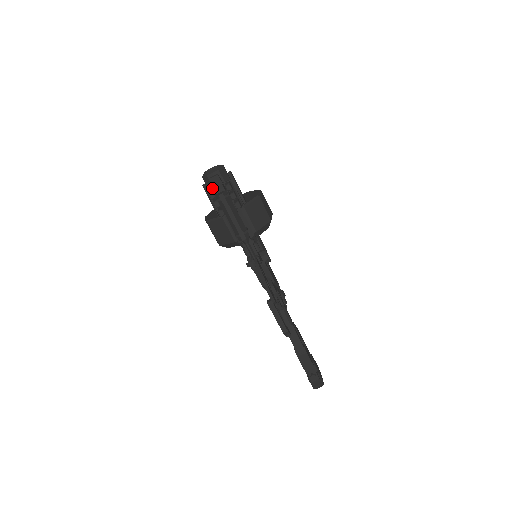
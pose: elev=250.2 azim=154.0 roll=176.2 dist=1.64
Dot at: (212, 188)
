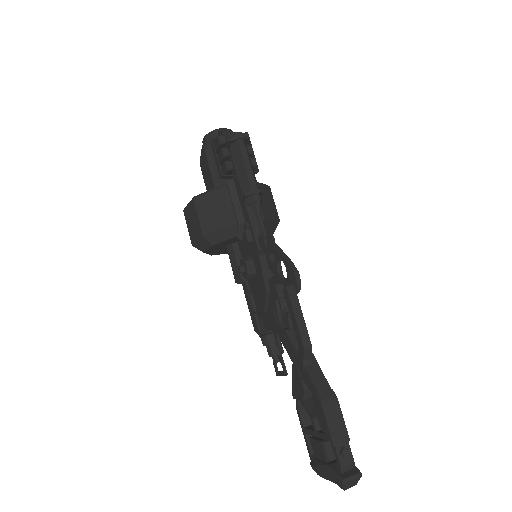
Dot at: occluded
